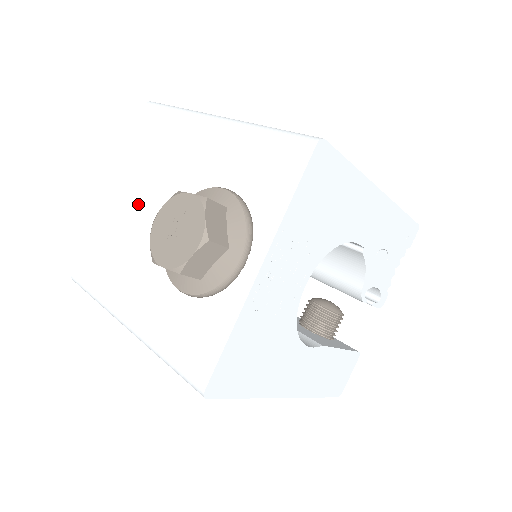
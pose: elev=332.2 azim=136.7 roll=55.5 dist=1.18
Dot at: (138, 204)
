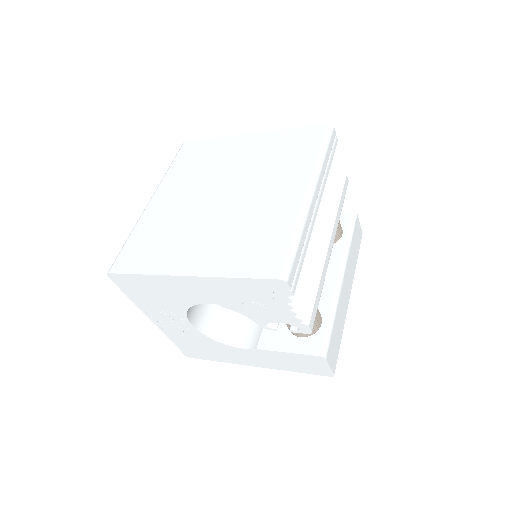
Dot at: occluded
